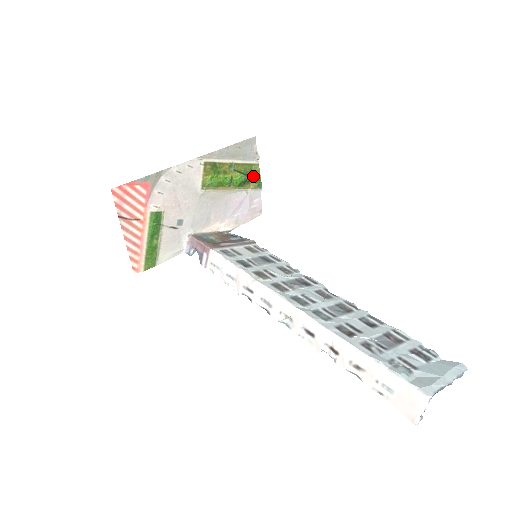
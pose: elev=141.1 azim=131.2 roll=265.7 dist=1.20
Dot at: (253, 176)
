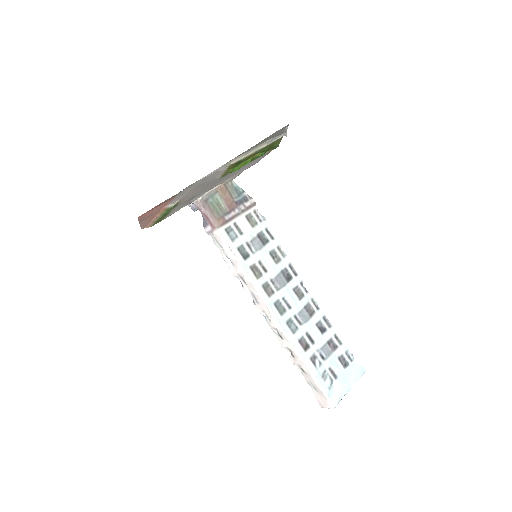
Dot at: (273, 146)
